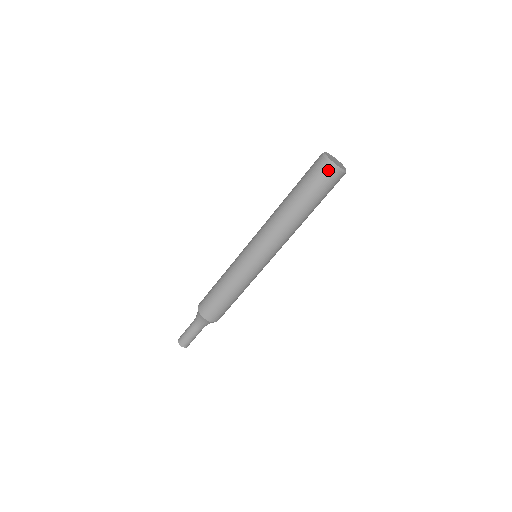
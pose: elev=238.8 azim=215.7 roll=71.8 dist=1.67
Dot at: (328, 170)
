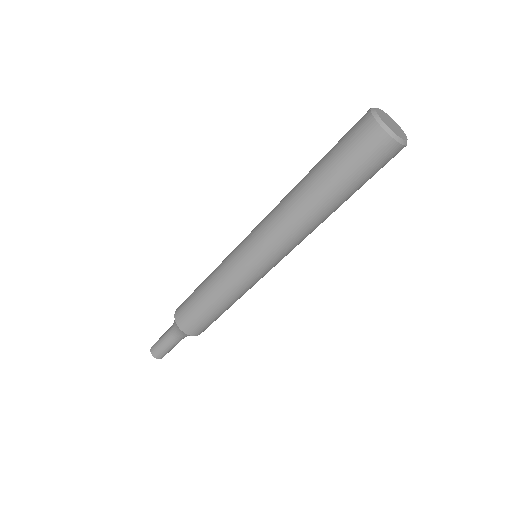
Dot at: (384, 146)
